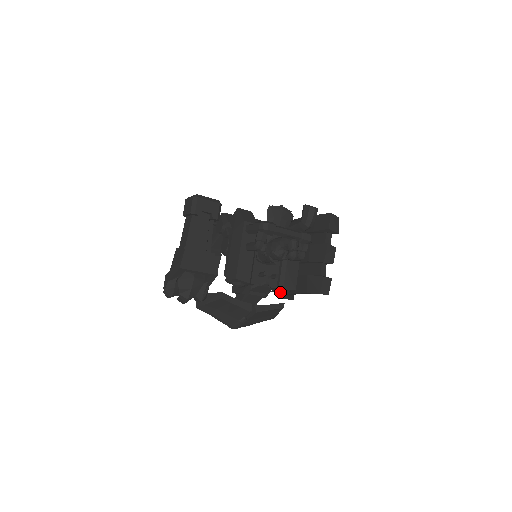
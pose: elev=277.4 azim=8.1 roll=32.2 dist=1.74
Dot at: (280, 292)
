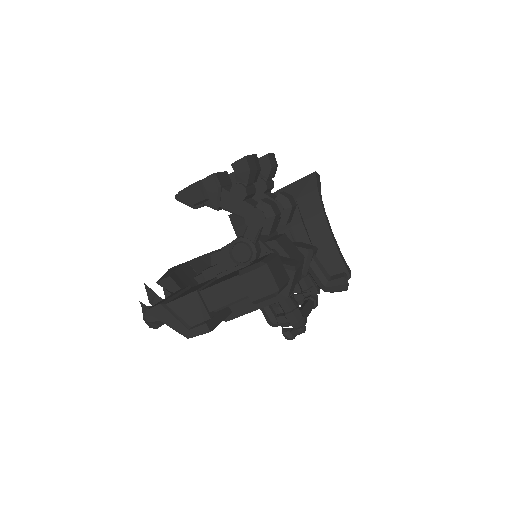
Dot at: occluded
